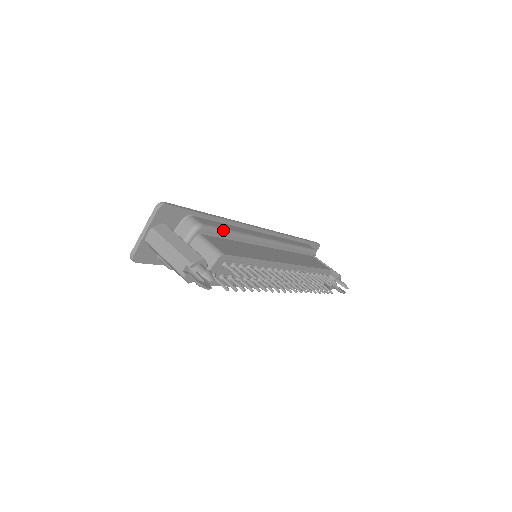
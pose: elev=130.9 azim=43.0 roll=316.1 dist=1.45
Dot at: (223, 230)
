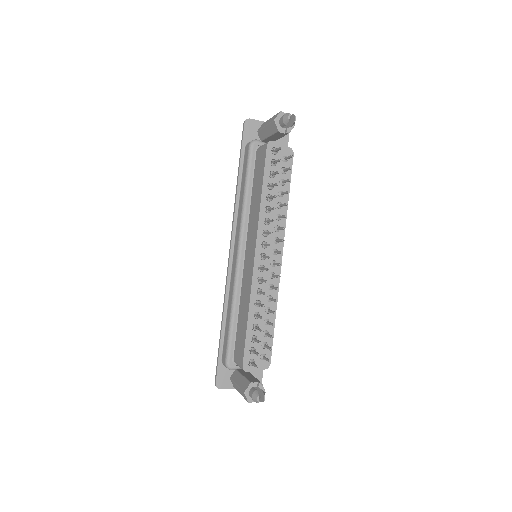
Dot at: occluded
